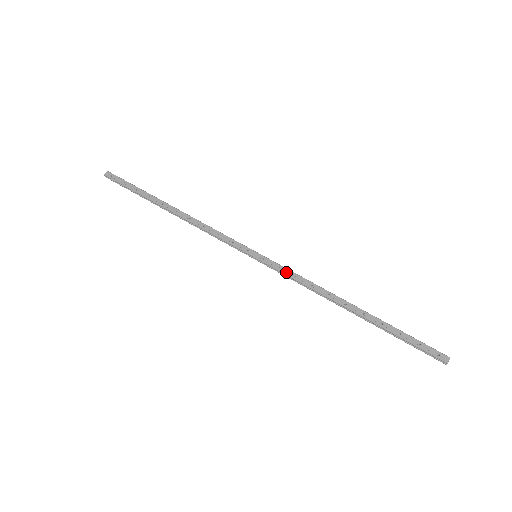
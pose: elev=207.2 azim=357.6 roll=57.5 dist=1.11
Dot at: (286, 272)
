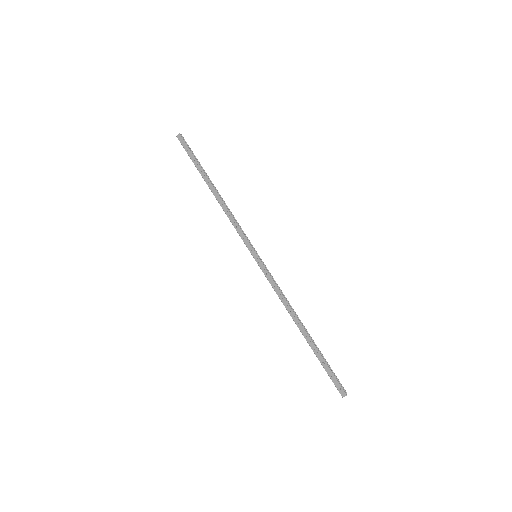
Dot at: (269, 280)
